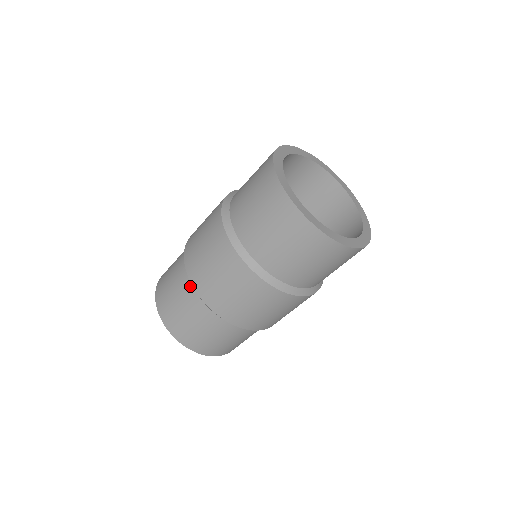
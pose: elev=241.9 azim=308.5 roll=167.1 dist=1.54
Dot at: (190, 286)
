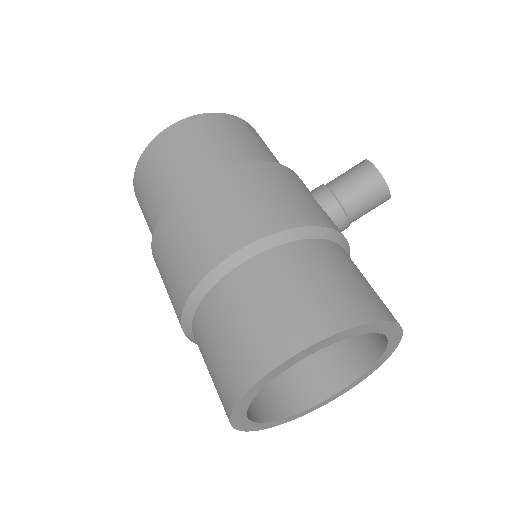
Dot at: occluded
